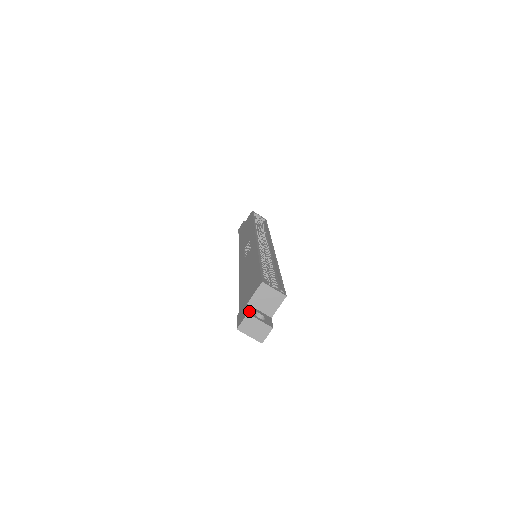
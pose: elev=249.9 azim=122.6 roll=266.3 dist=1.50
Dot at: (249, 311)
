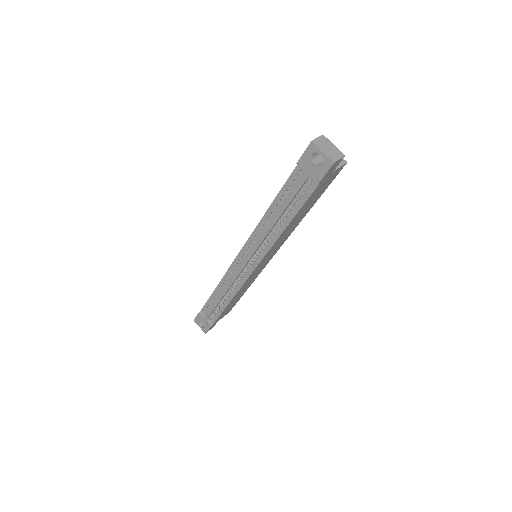
Dot at: occluded
